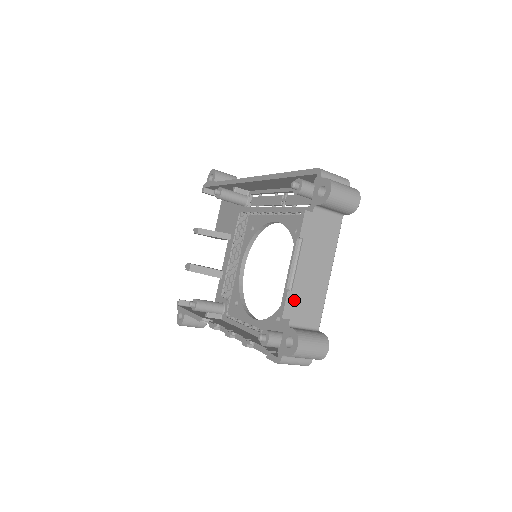
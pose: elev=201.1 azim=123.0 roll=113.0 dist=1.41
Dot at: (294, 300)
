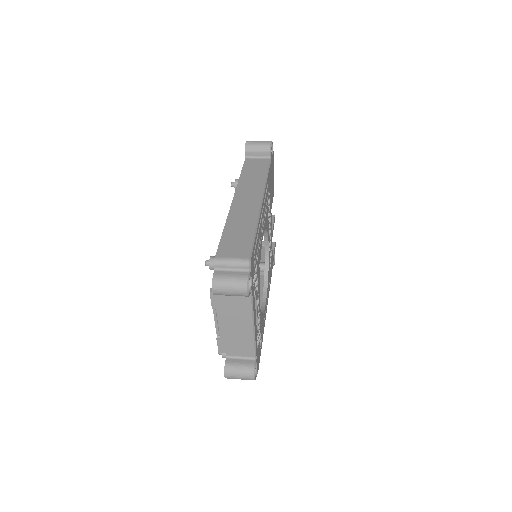
Dot at: (225, 343)
